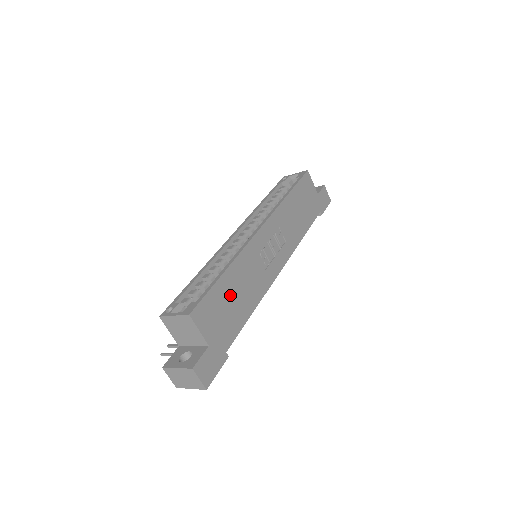
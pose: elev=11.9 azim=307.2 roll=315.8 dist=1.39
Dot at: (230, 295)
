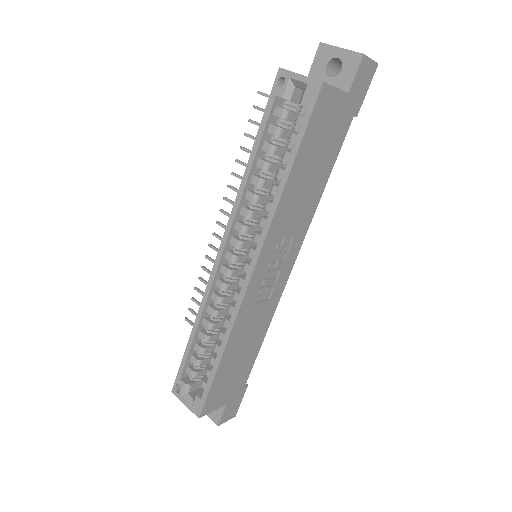
Dot at: (234, 362)
